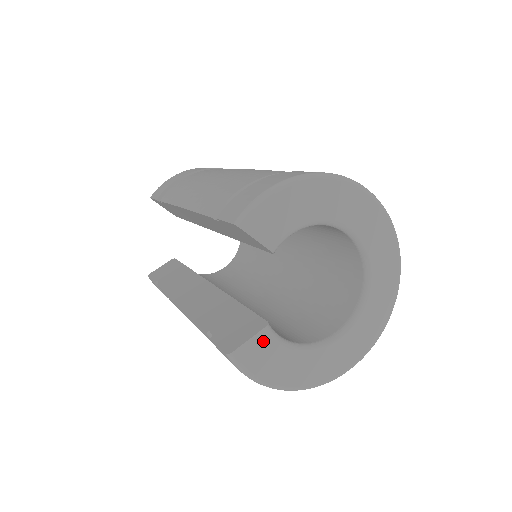
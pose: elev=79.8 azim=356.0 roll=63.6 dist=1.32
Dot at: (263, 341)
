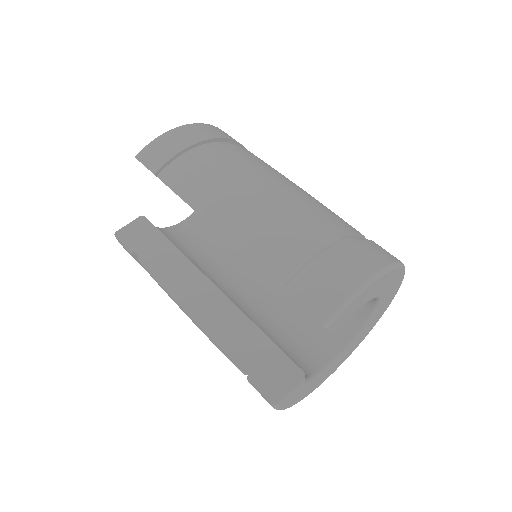
Dot at: (298, 388)
